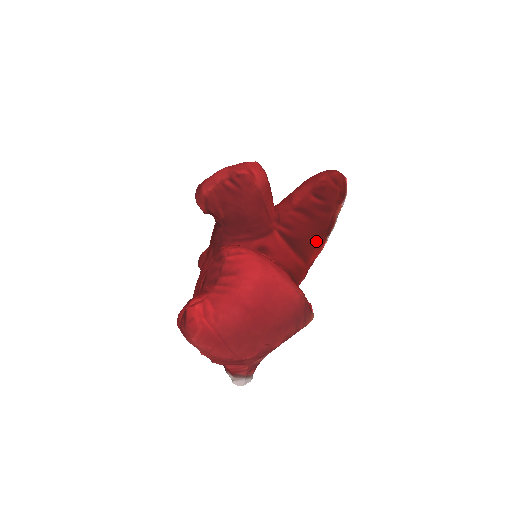
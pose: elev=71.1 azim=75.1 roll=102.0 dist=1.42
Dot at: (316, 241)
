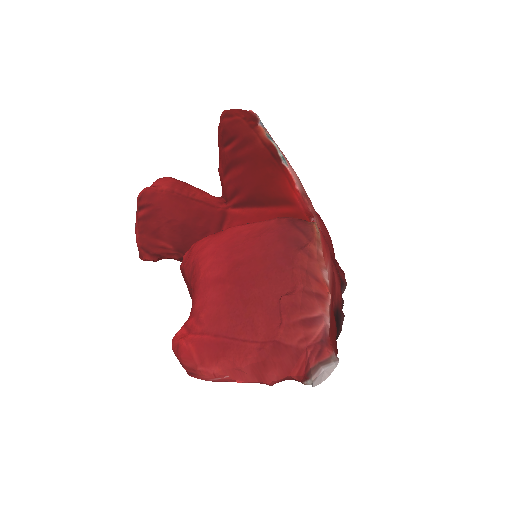
Dot at: (275, 177)
